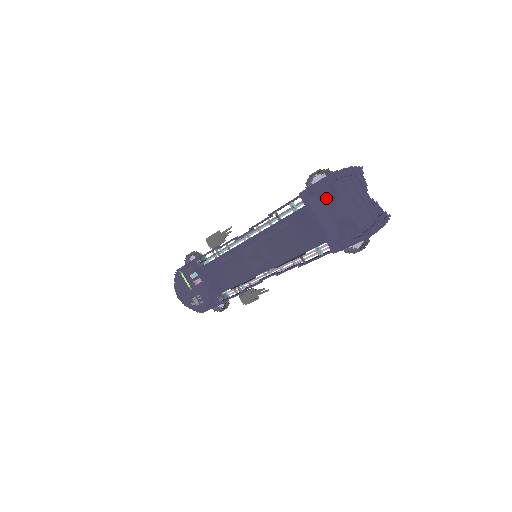
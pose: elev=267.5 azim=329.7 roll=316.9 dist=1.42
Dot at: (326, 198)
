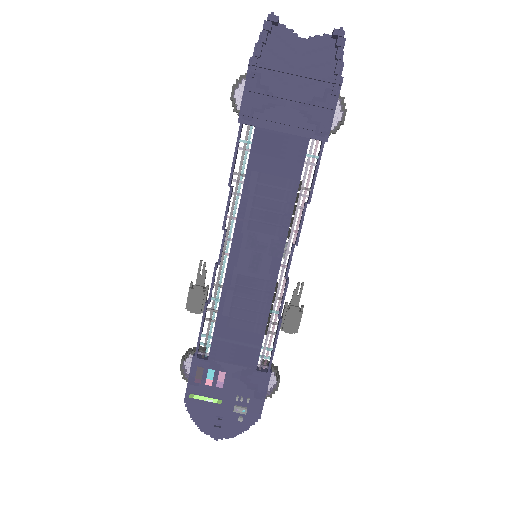
Dot at: (268, 88)
